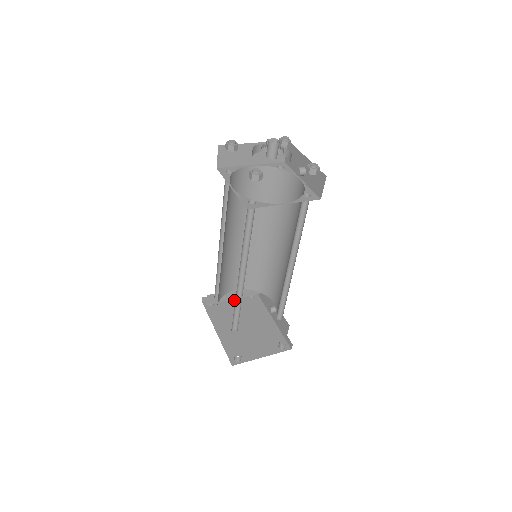
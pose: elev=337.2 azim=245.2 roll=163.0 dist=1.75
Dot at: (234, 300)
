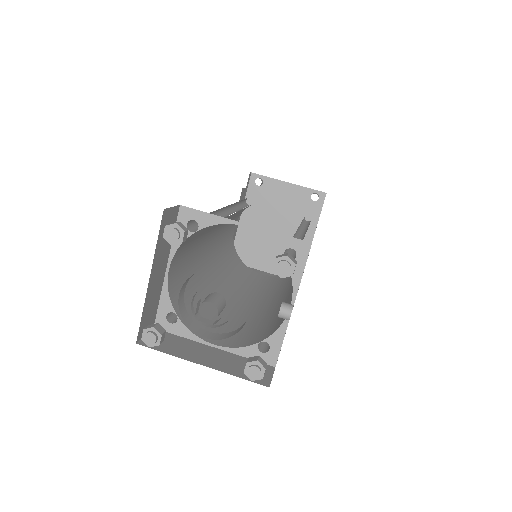
Dot at: (289, 192)
